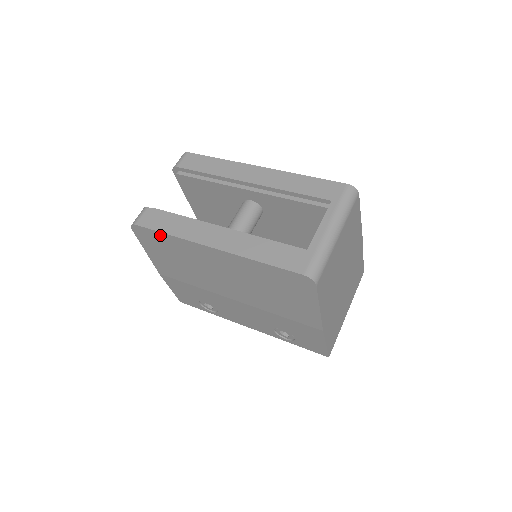
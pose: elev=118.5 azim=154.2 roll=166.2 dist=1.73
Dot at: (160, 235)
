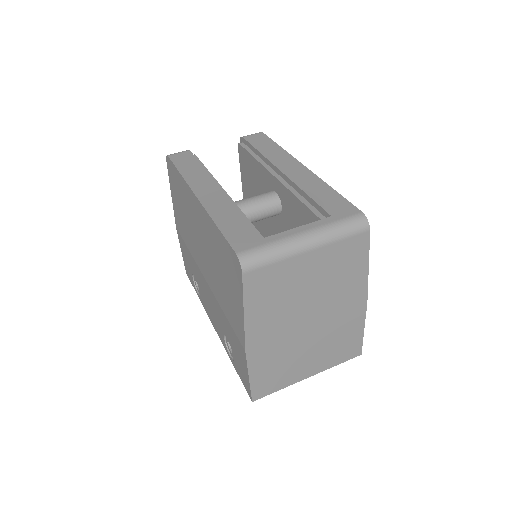
Dot at: (176, 172)
